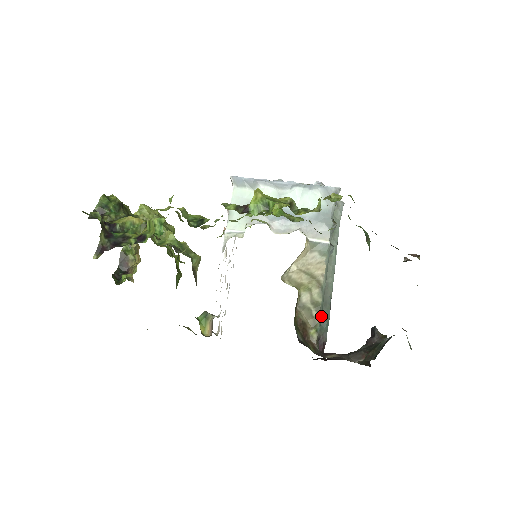
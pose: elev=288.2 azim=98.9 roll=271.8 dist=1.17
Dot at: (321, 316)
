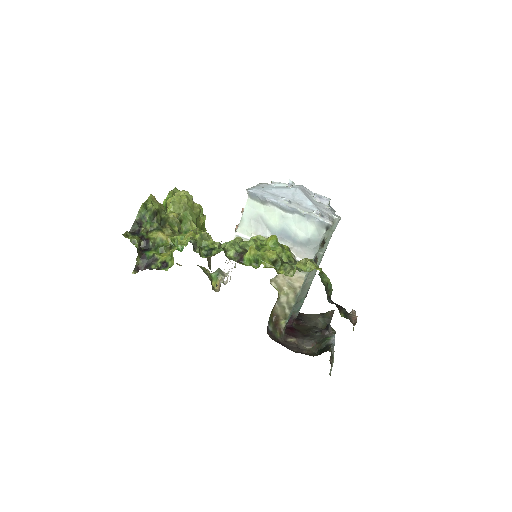
Dot at: occluded
